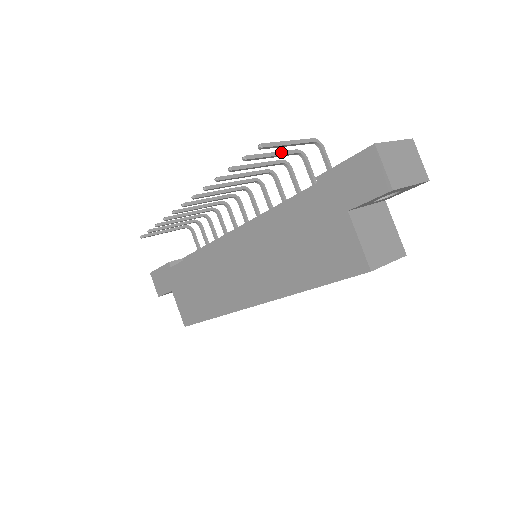
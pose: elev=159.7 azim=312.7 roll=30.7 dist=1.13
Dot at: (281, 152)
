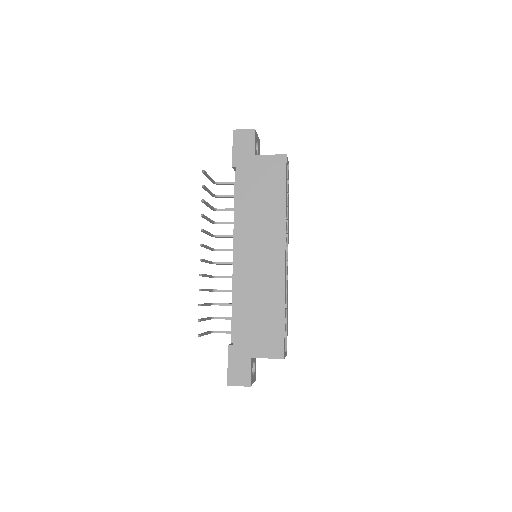
Dot at: (210, 192)
